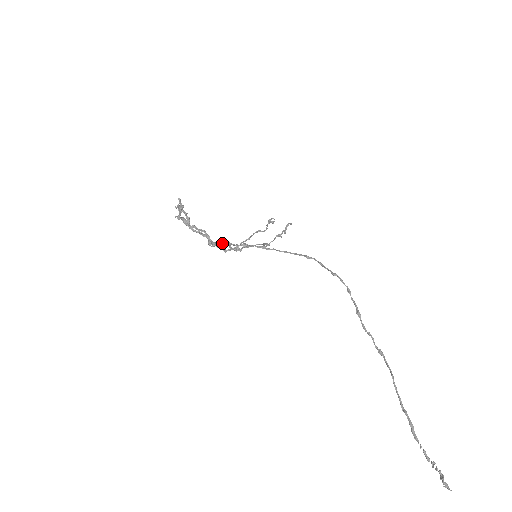
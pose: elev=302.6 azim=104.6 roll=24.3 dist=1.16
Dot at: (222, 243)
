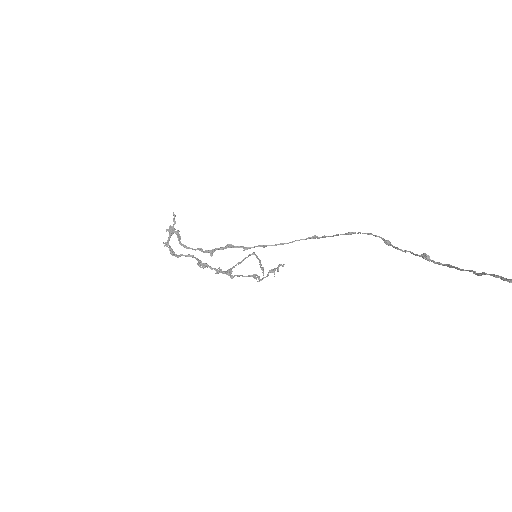
Dot at: occluded
